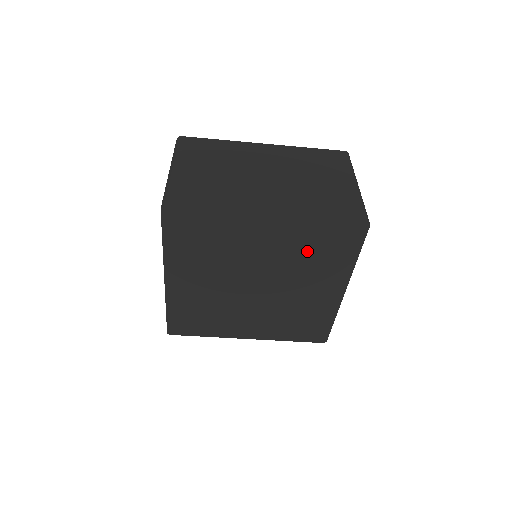
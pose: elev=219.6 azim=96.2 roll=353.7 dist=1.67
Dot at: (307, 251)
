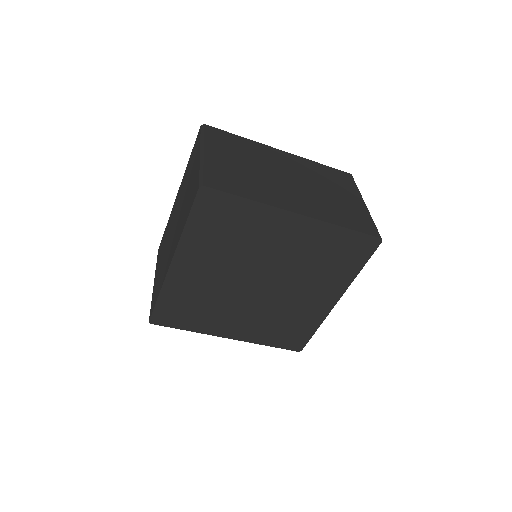
Dot at: (319, 256)
